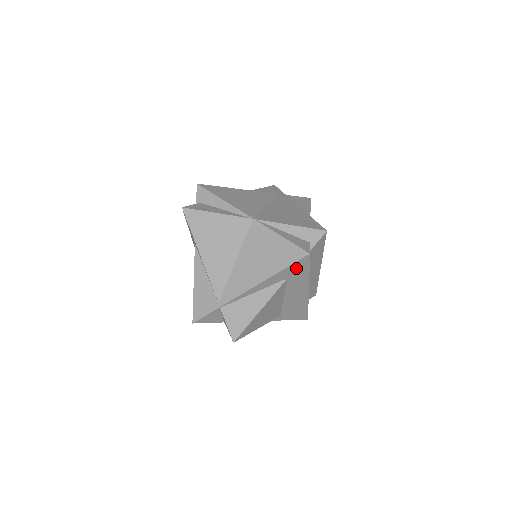
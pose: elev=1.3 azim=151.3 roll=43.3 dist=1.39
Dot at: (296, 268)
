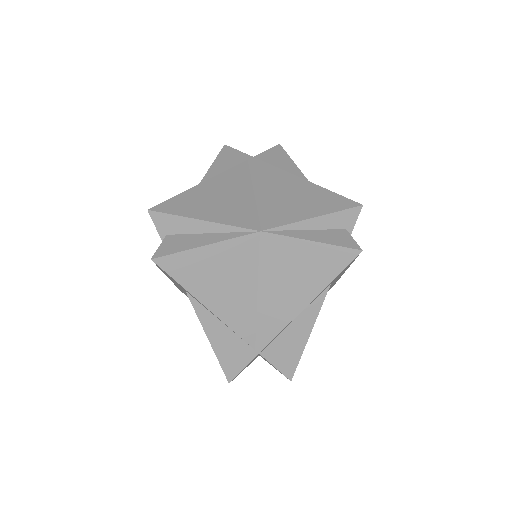
Dot at: (343, 270)
